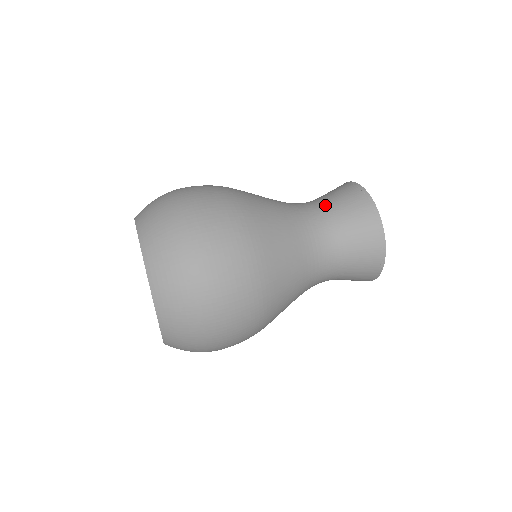
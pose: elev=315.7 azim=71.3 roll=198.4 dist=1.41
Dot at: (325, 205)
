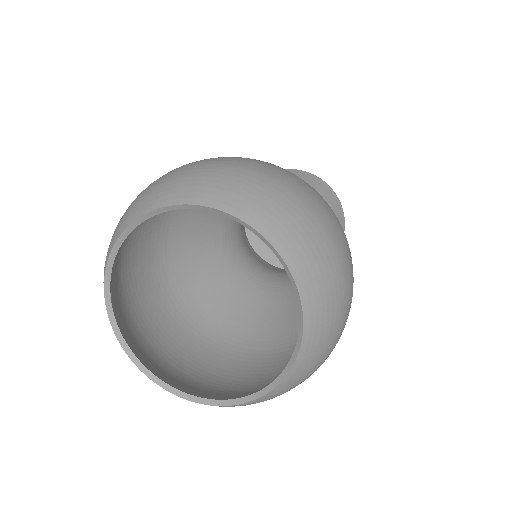
Dot at: occluded
